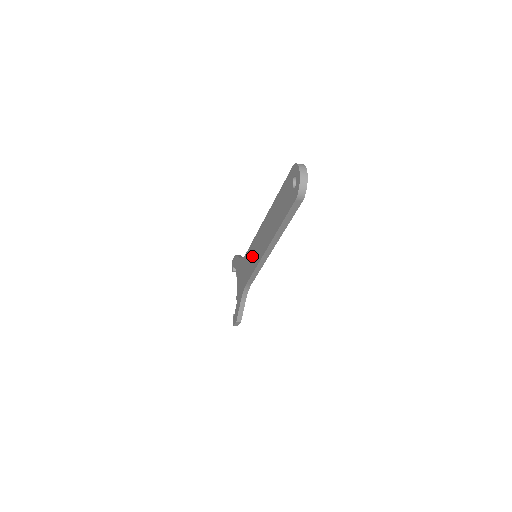
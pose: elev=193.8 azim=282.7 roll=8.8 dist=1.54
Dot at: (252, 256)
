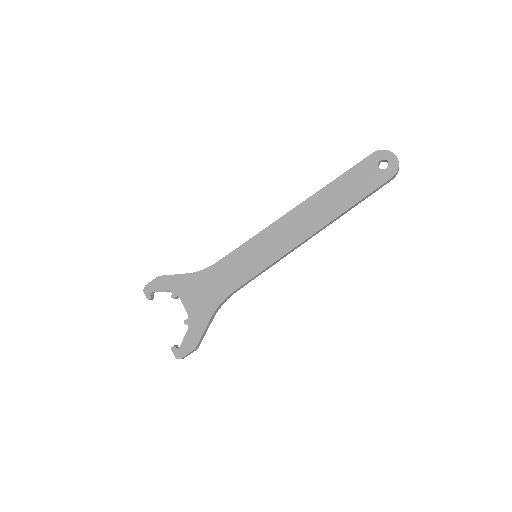
Dot at: (251, 257)
